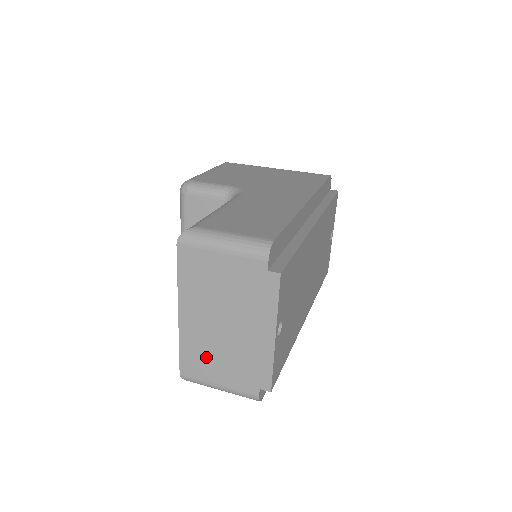
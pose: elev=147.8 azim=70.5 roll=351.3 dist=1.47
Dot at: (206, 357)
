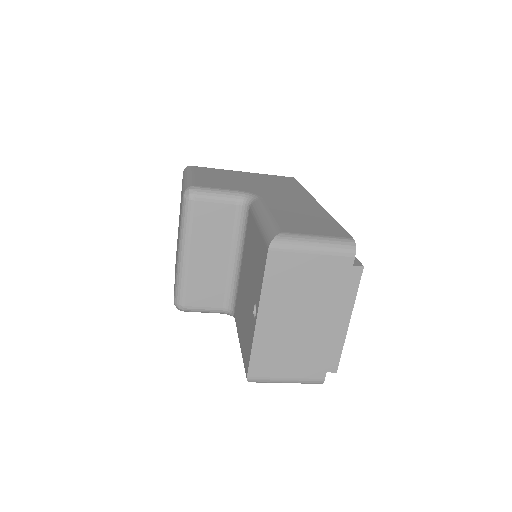
Dot at: (279, 354)
